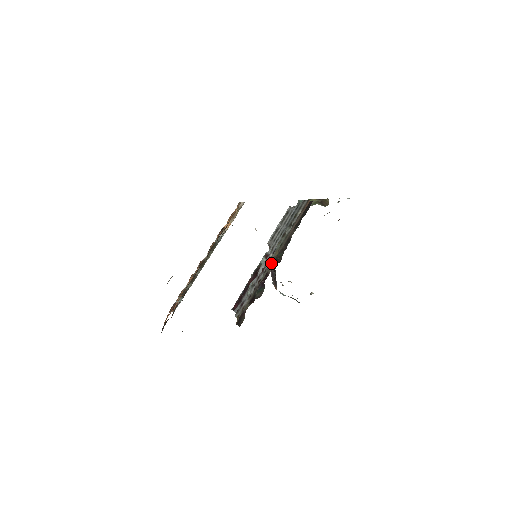
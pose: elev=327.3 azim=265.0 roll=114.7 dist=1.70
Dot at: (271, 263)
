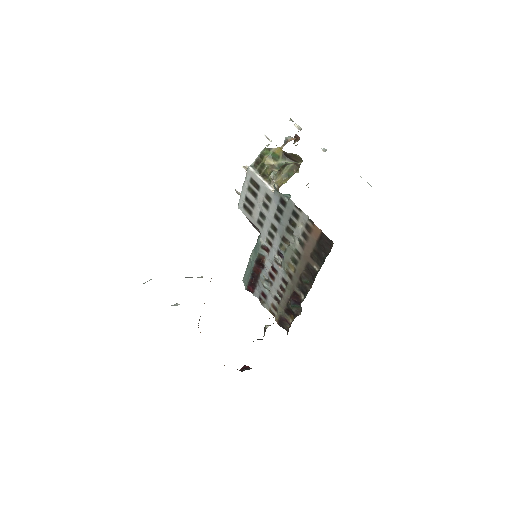
Dot at: (292, 279)
